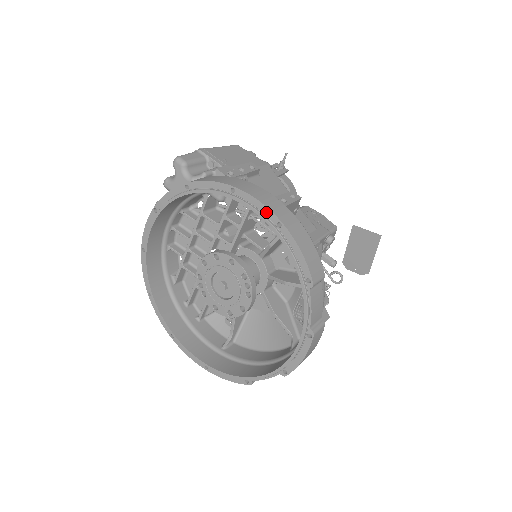
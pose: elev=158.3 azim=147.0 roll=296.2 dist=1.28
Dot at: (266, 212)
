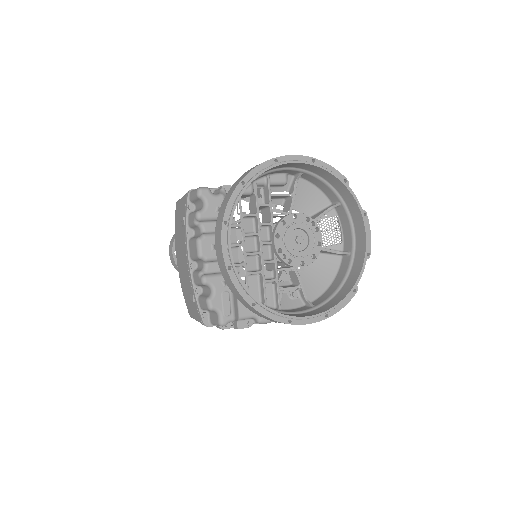
Dot at: (302, 159)
